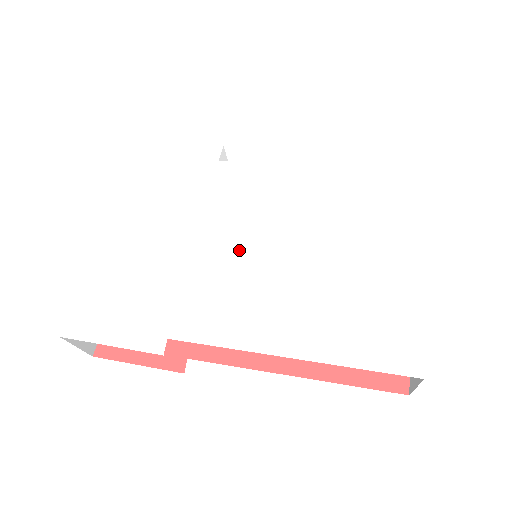
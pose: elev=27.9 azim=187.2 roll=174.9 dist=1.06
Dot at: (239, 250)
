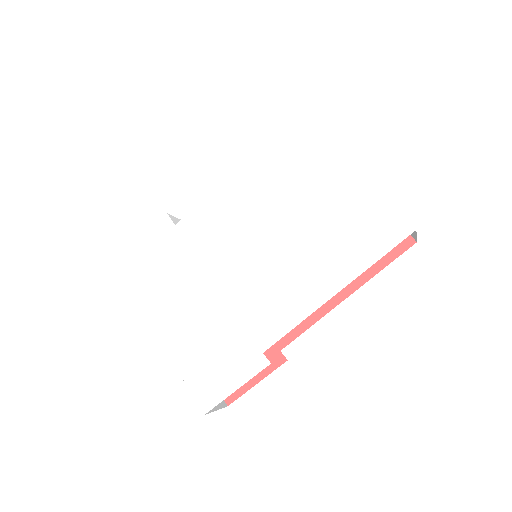
Dot at: (246, 265)
